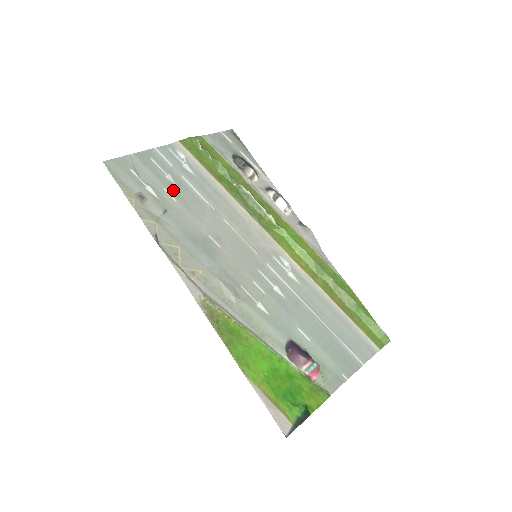
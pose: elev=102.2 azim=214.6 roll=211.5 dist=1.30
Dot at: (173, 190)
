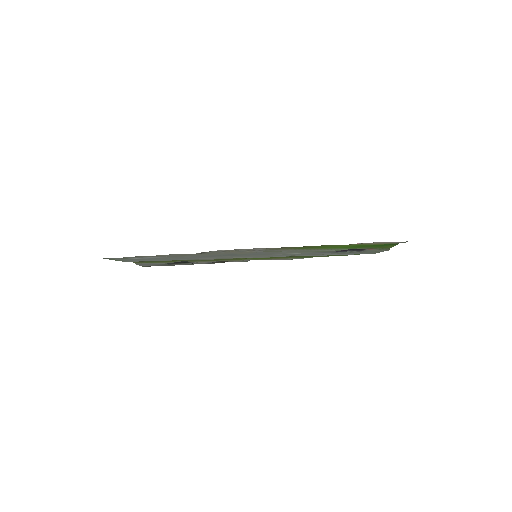
Dot at: occluded
